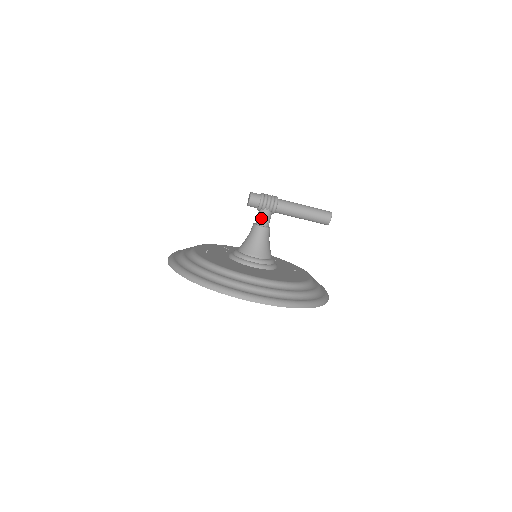
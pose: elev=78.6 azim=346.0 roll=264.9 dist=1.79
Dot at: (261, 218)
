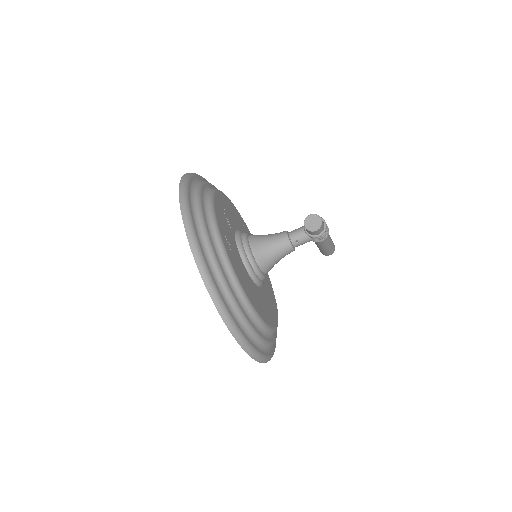
Dot at: (301, 242)
